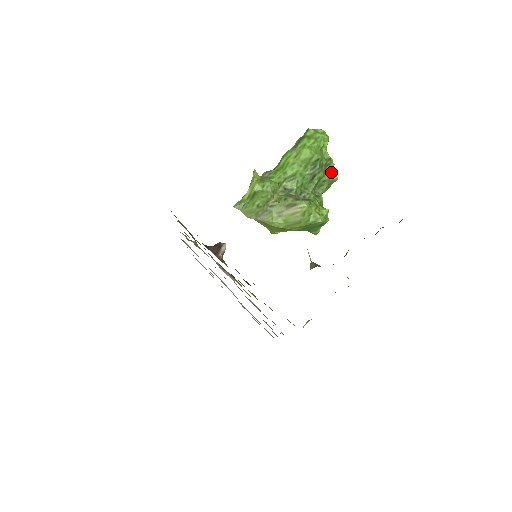
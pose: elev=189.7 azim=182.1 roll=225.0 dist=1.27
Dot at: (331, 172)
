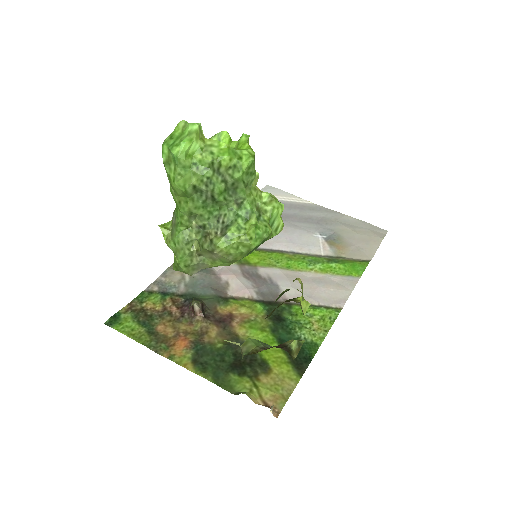
Dot at: (232, 168)
